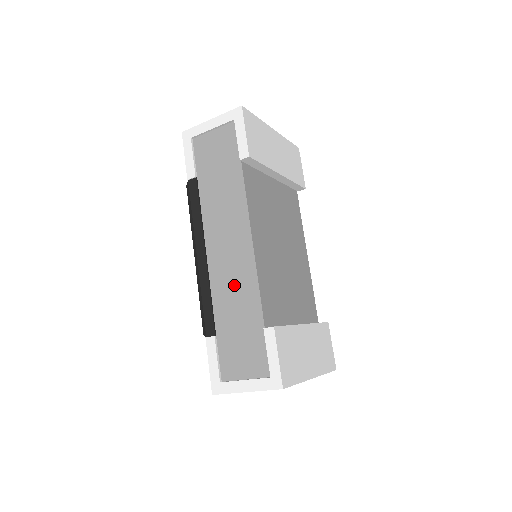
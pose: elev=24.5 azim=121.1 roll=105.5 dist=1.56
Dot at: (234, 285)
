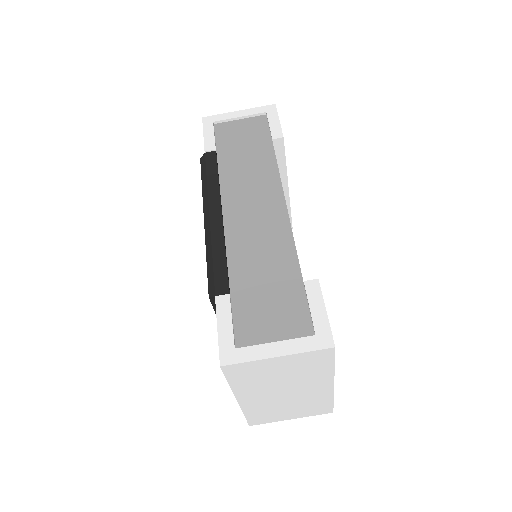
Dot at: (260, 242)
